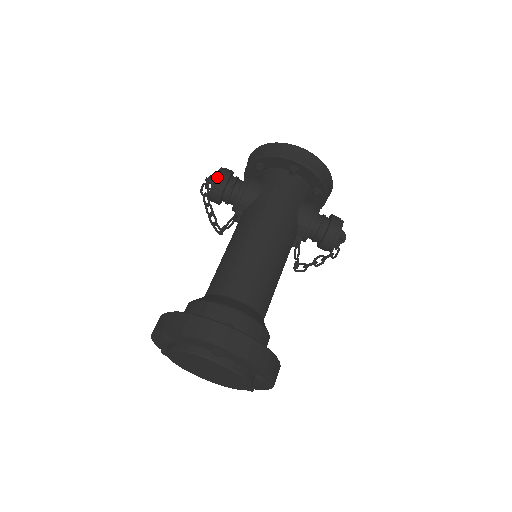
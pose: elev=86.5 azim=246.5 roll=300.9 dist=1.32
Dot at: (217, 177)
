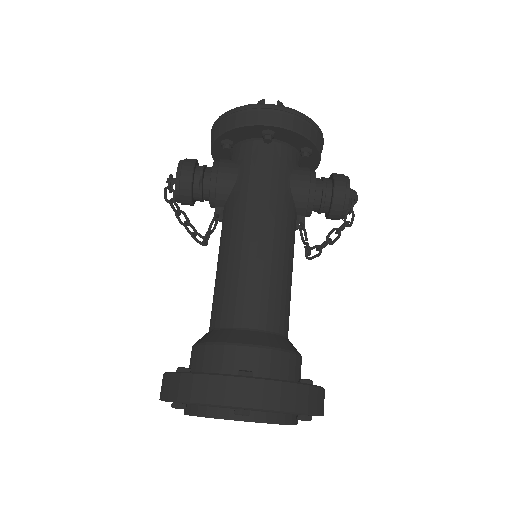
Dot at: (178, 175)
